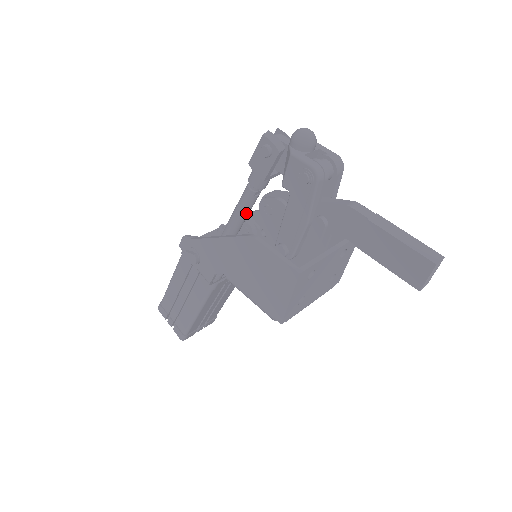
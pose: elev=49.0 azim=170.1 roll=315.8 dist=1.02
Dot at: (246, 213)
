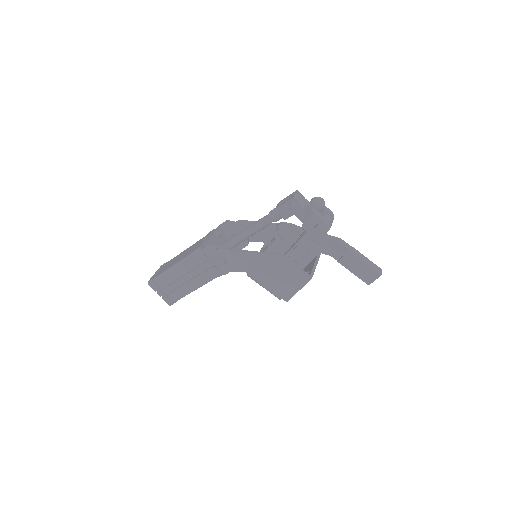
Dot at: occluded
